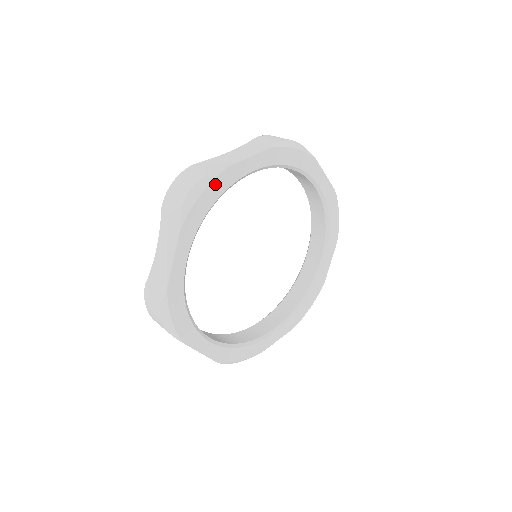
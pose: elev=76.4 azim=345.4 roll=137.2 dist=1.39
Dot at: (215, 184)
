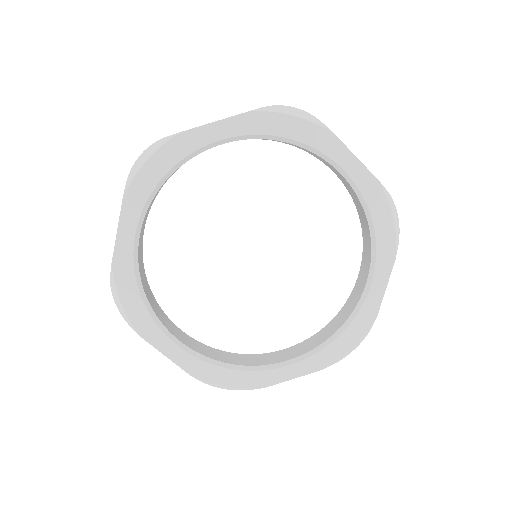
Dot at: (312, 128)
